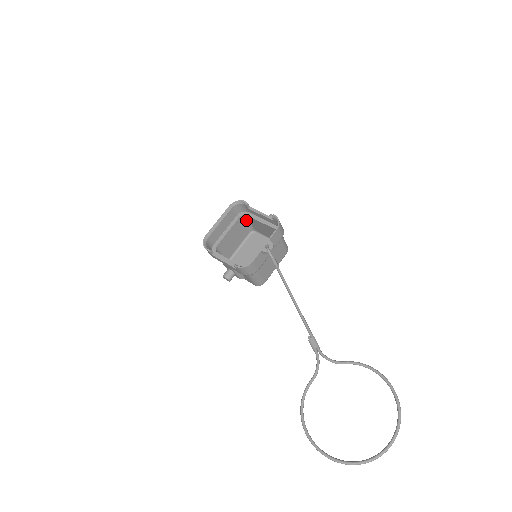
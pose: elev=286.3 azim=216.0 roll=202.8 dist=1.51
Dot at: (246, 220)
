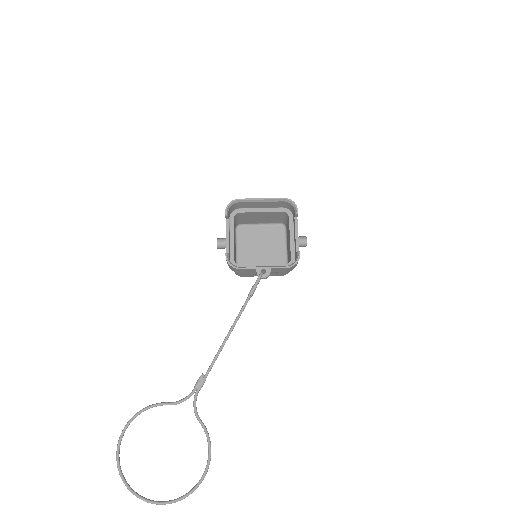
Dot at: (286, 217)
